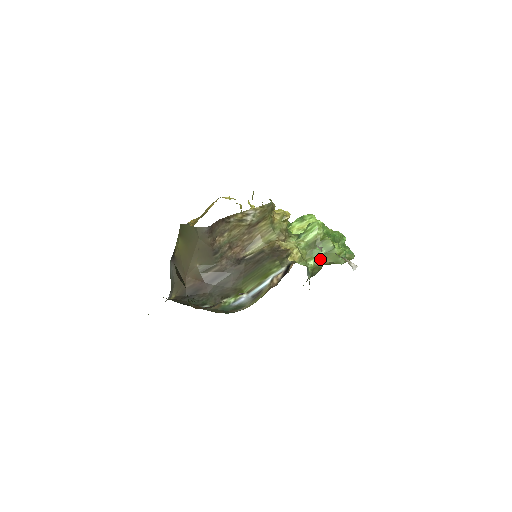
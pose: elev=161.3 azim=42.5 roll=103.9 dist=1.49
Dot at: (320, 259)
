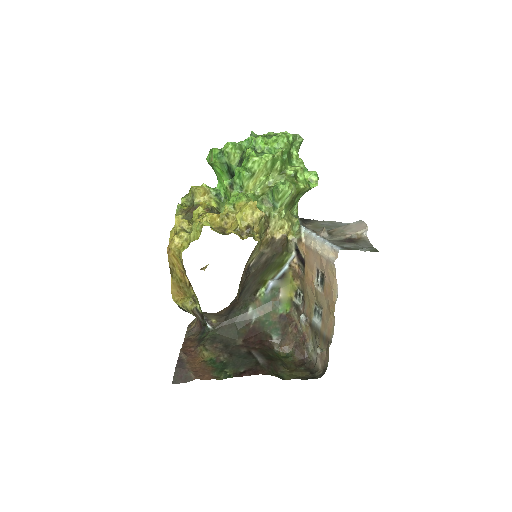
Dot at: occluded
